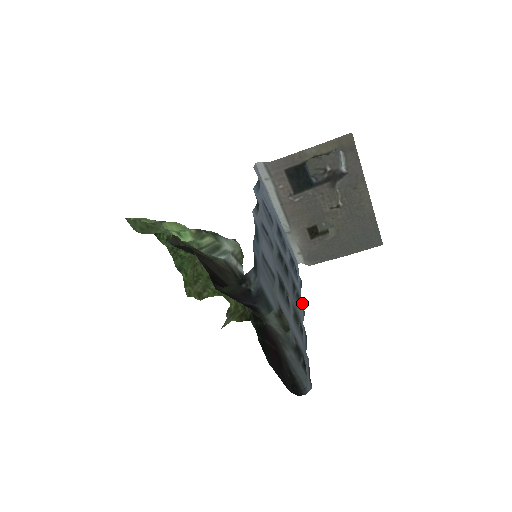
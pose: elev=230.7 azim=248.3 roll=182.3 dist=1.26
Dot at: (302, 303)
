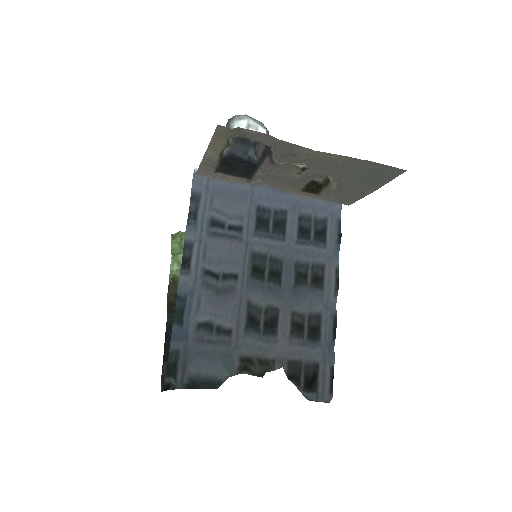
Dot at: (333, 276)
